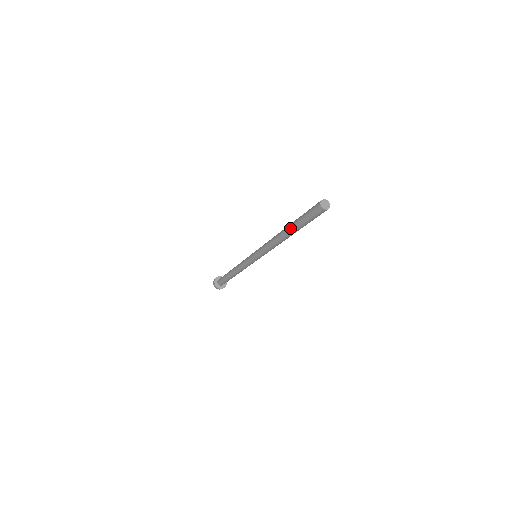
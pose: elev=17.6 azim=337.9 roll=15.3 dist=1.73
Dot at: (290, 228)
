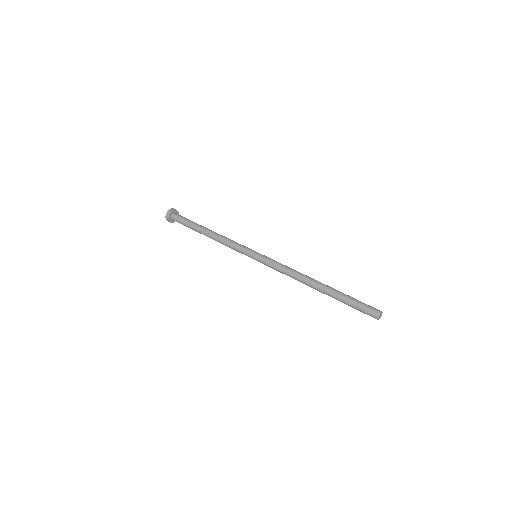
Dot at: occluded
